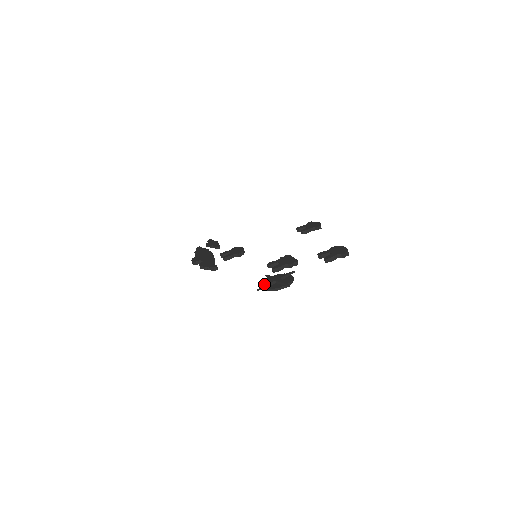
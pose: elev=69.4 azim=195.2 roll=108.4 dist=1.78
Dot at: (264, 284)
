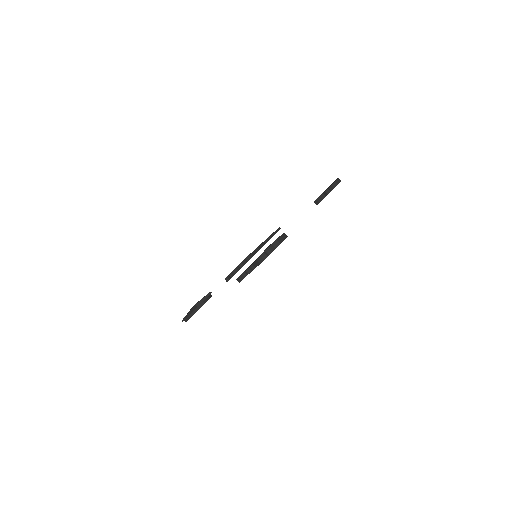
Dot at: occluded
